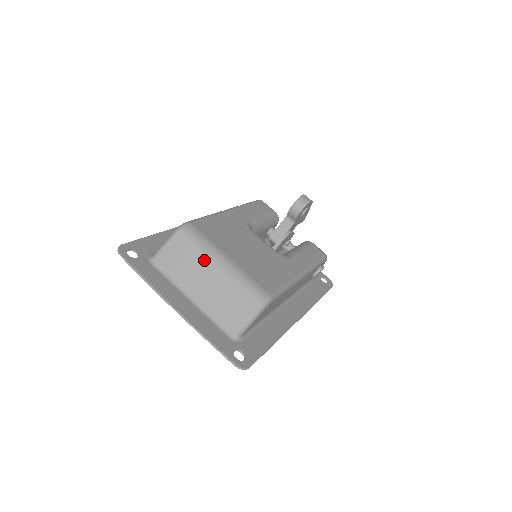
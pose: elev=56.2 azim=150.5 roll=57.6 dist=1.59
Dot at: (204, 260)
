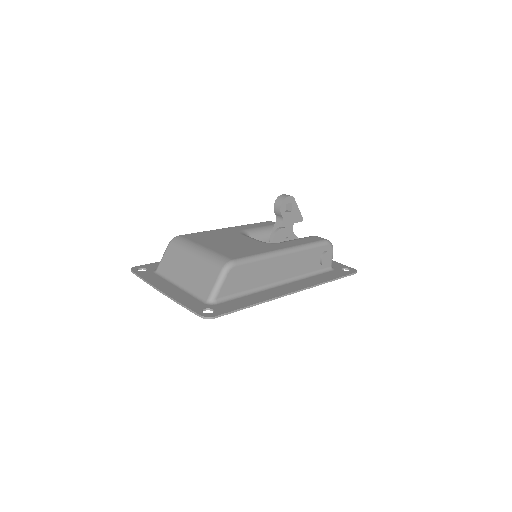
Dot at: (185, 254)
